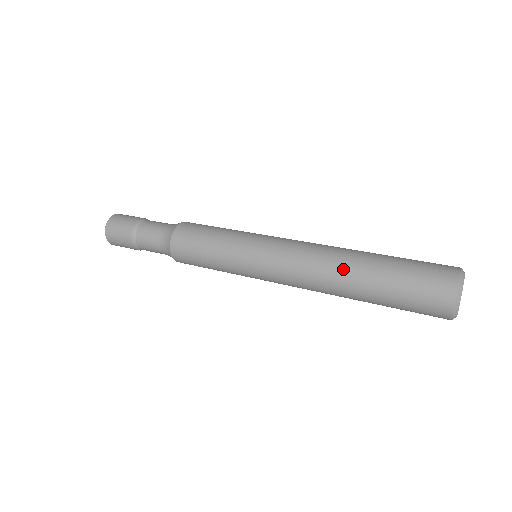
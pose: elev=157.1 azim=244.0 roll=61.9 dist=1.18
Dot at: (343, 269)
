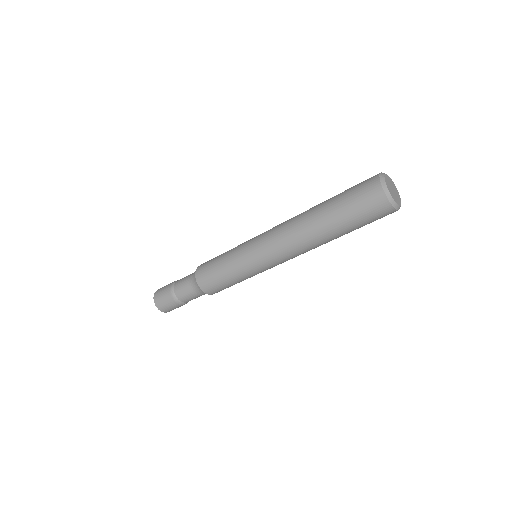
Dot at: occluded
